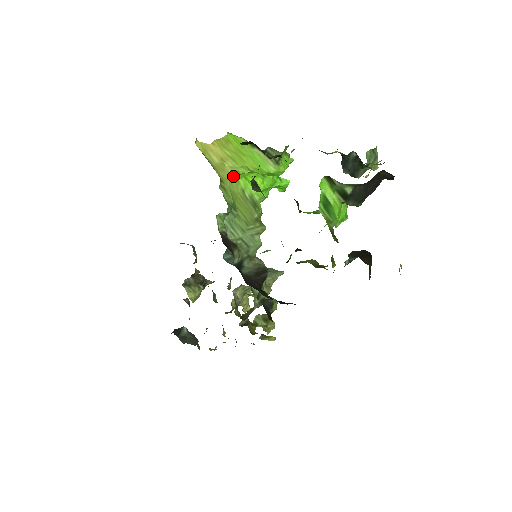
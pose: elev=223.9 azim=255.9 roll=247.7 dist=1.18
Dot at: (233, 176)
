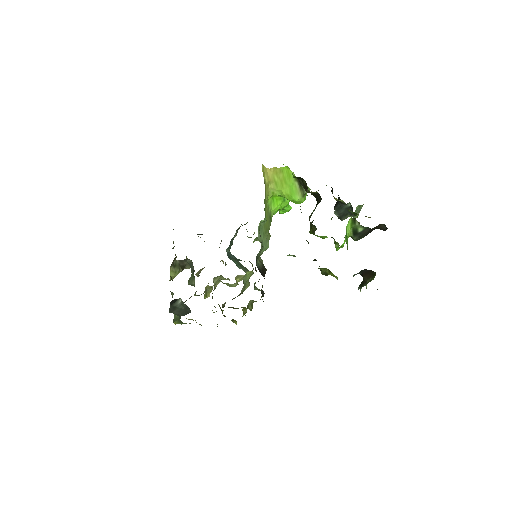
Dot at: (269, 195)
